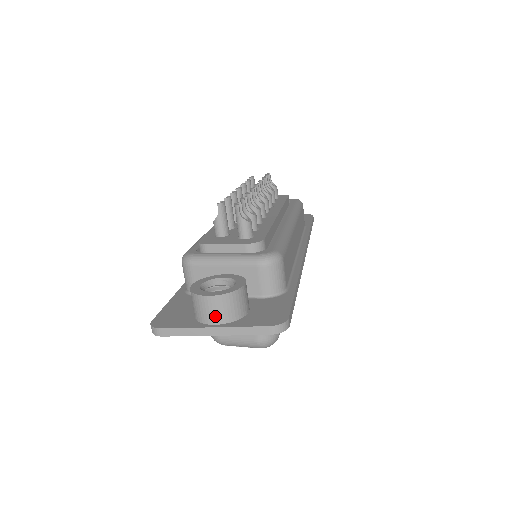
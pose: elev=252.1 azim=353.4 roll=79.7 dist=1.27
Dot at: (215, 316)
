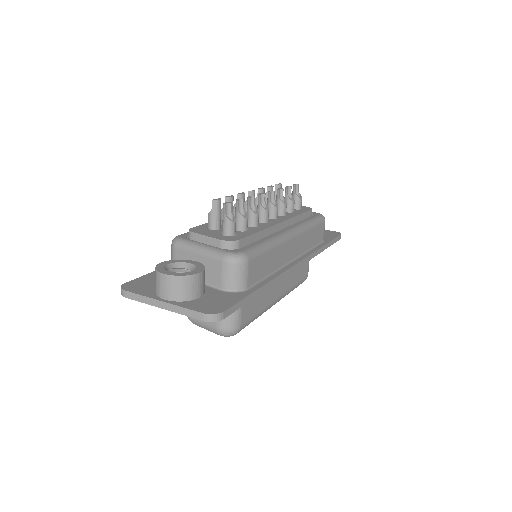
Dot at: (166, 292)
